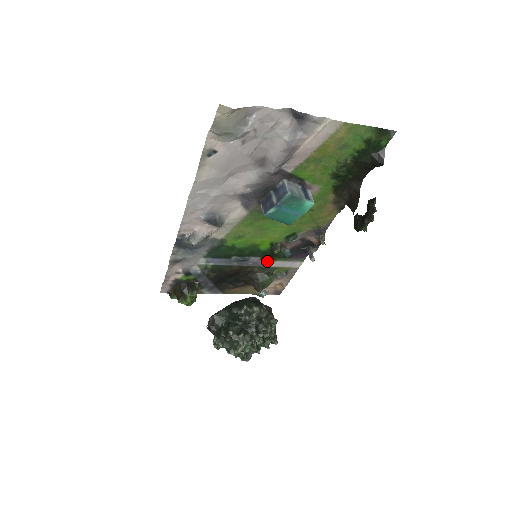
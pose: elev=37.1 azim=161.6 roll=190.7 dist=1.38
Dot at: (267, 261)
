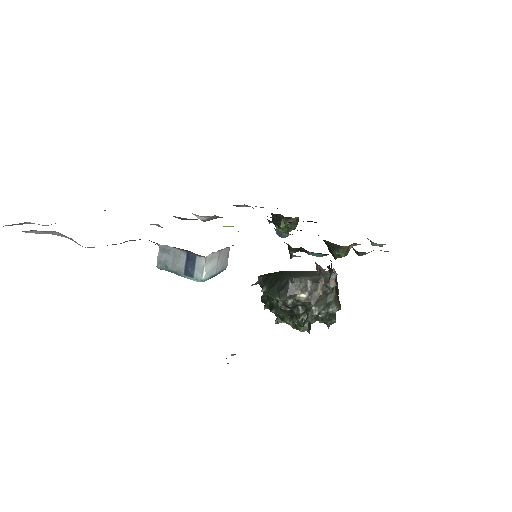
Dot at: occluded
